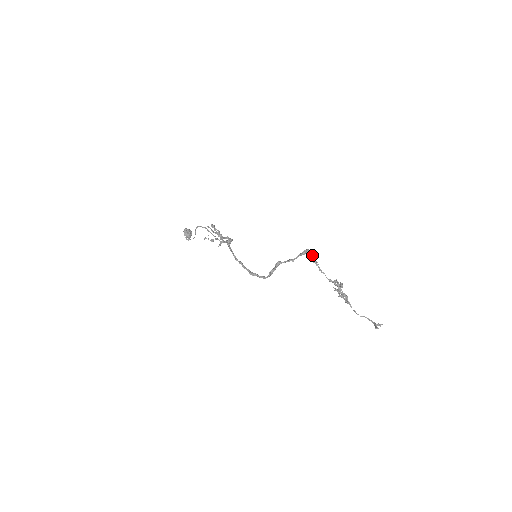
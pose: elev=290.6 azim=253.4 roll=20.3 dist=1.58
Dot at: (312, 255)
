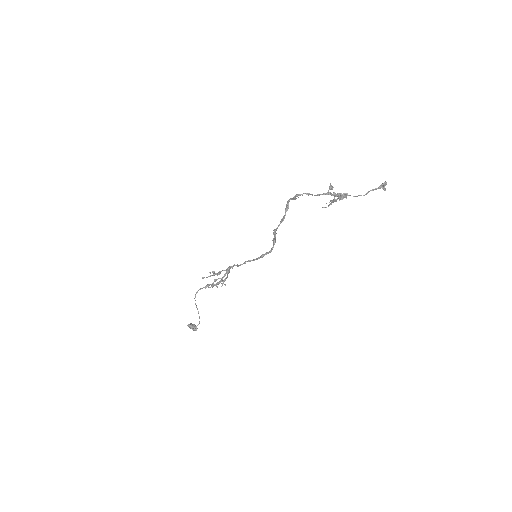
Dot at: (294, 198)
